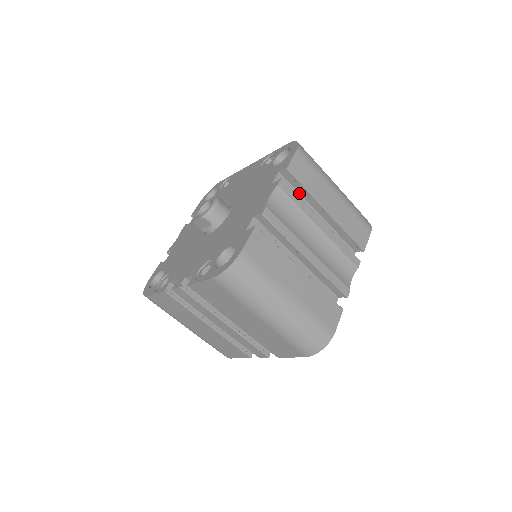
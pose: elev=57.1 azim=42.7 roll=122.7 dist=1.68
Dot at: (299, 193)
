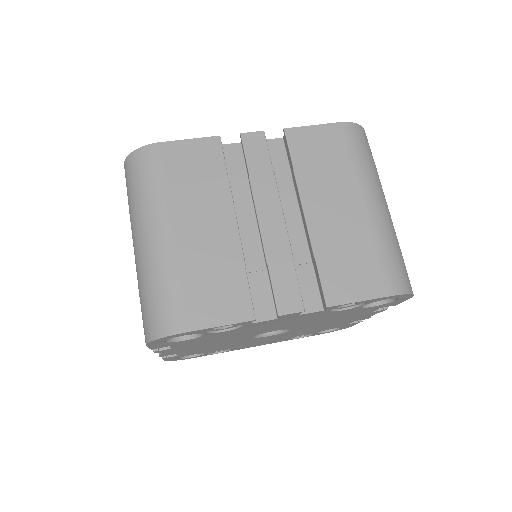
Dot at: occluded
